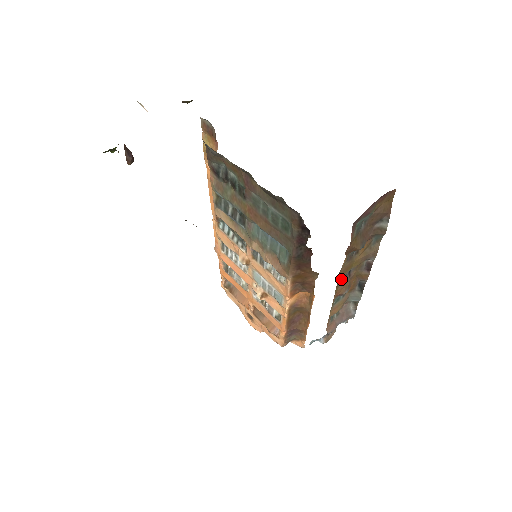
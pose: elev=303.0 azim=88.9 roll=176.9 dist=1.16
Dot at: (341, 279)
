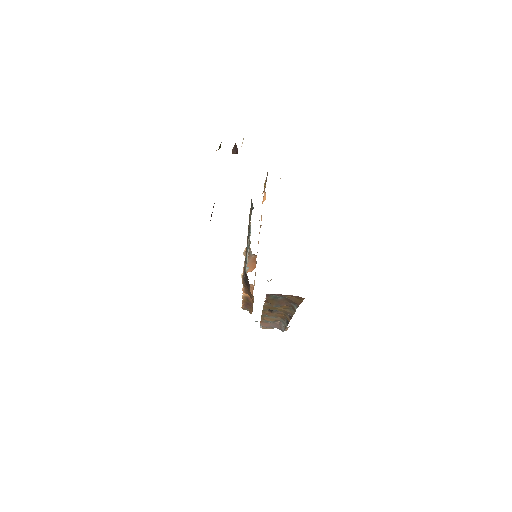
Dot at: occluded
